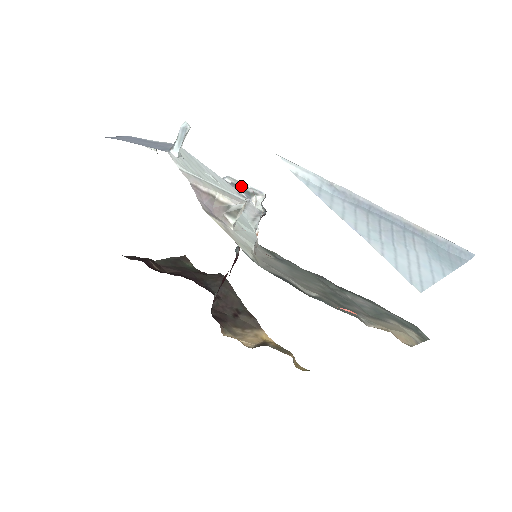
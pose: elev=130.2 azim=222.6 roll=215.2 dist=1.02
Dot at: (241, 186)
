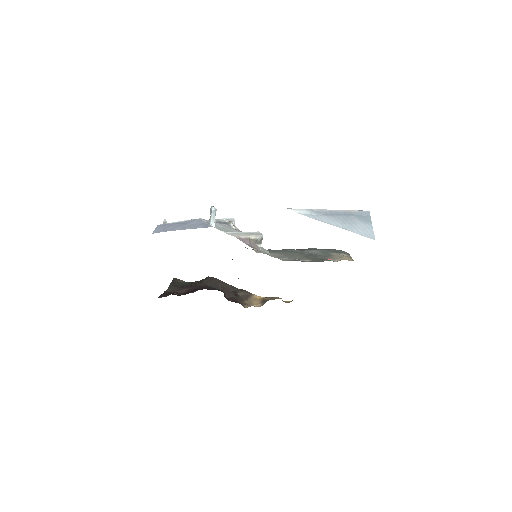
Dot at: (221, 221)
